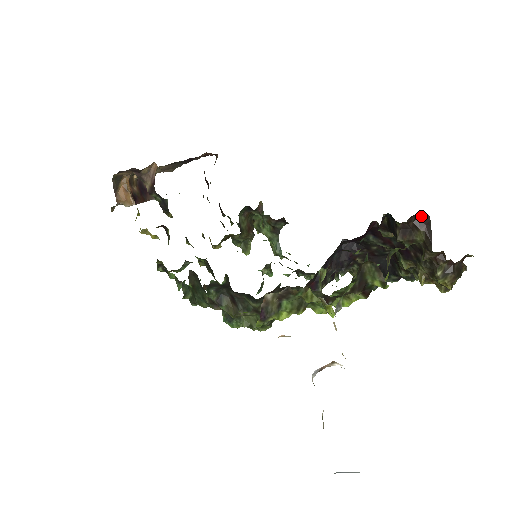
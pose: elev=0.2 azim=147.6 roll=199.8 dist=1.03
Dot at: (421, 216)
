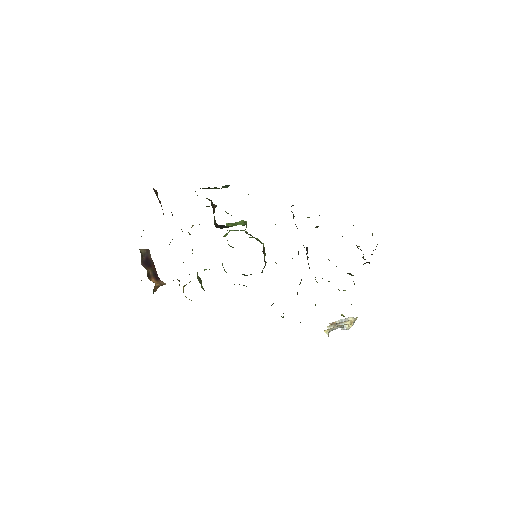
Dot at: occluded
